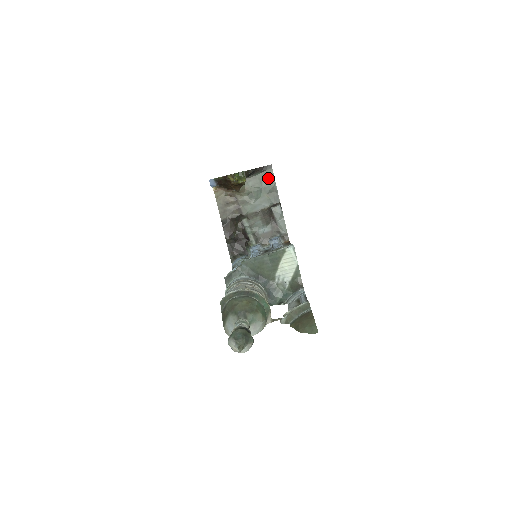
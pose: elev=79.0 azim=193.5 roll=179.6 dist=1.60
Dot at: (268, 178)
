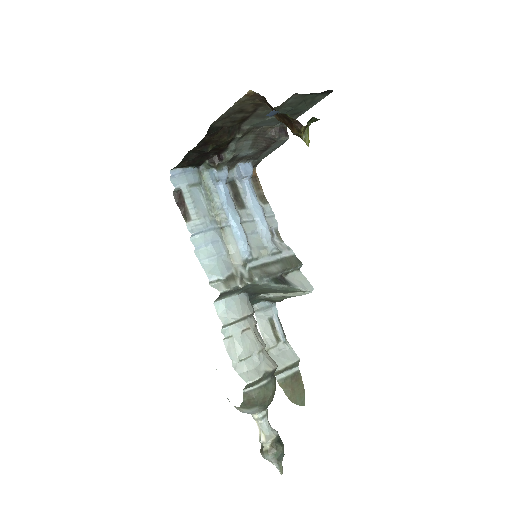
Dot at: (312, 101)
